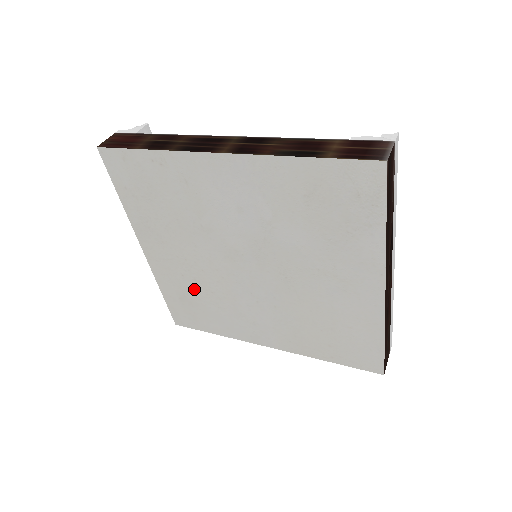
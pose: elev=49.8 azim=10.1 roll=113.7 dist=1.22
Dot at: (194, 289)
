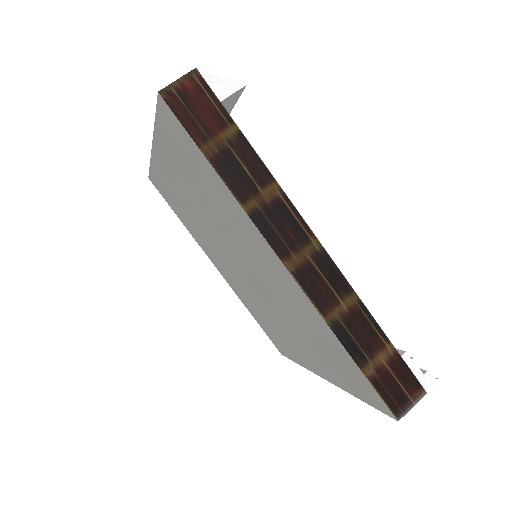
Dot at: (183, 205)
